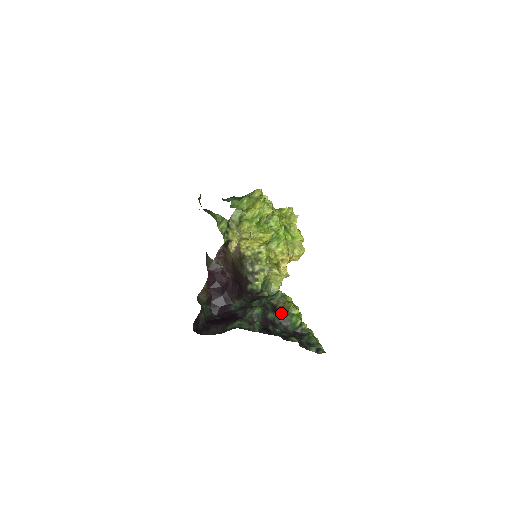
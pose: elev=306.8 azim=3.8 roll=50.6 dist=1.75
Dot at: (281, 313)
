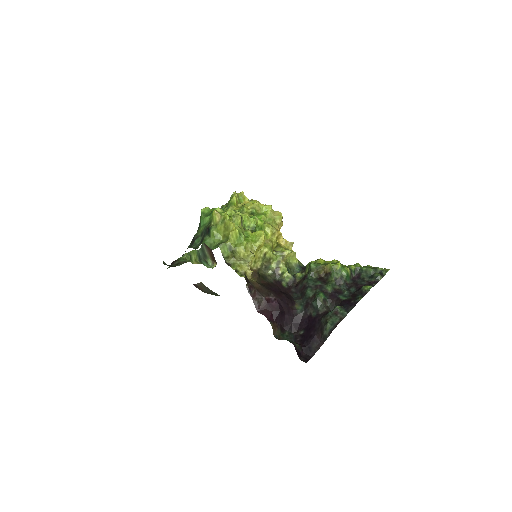
Dot at: (331, 278)
